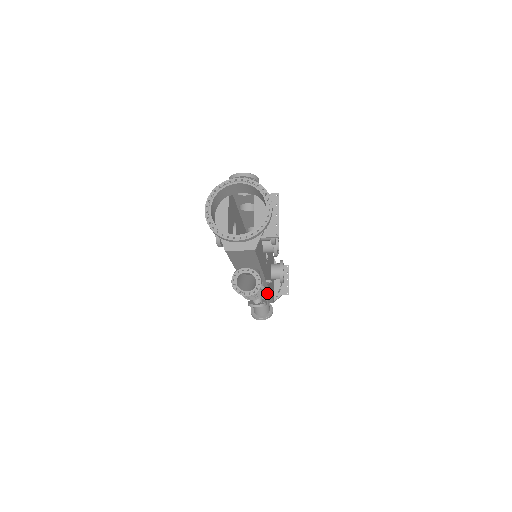
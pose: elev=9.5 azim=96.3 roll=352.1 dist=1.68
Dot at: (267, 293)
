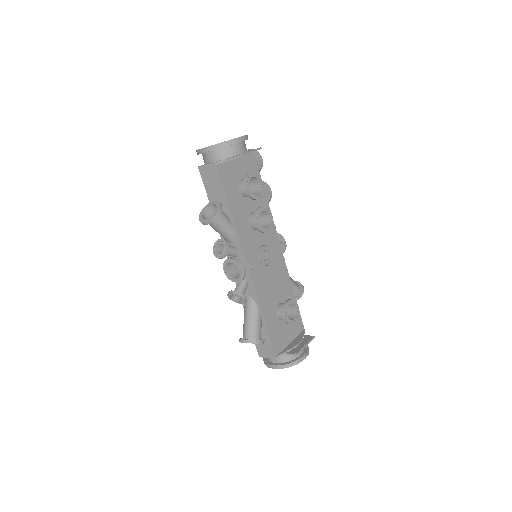
Dot at: (258, 309)
